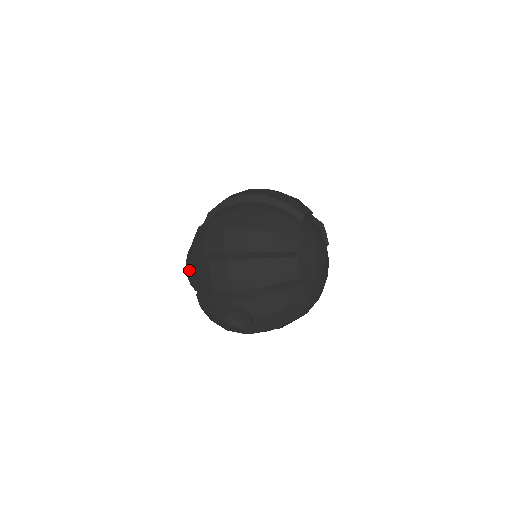
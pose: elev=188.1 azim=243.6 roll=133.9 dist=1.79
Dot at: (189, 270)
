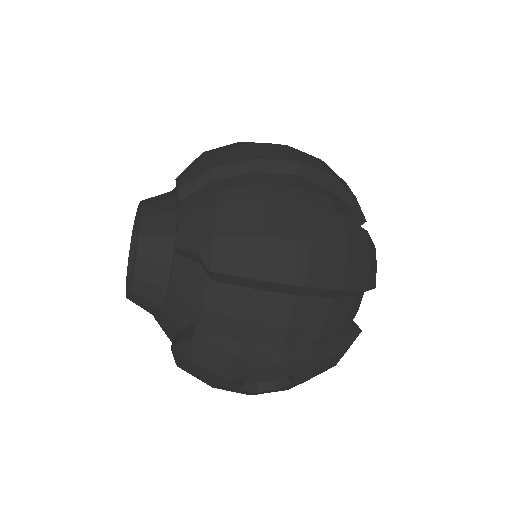
Dot at: (146, 270)
